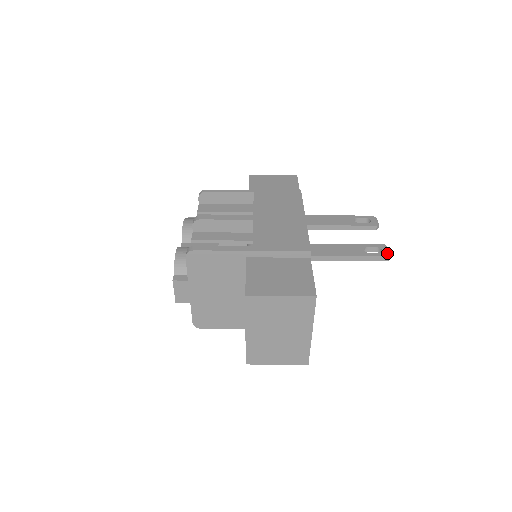
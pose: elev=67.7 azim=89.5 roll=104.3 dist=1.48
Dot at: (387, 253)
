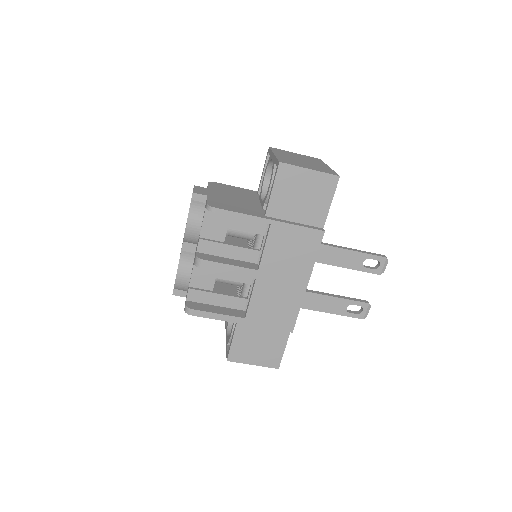
Dot at: (364, 315)
